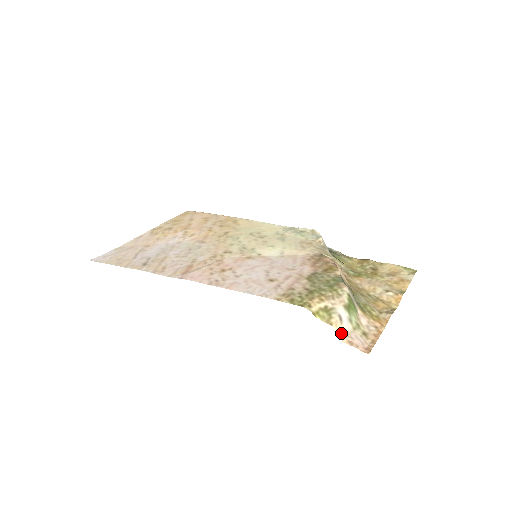
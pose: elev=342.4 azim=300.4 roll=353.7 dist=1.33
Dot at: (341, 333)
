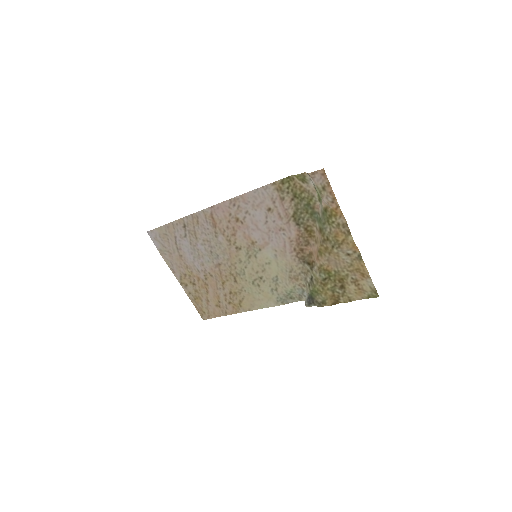
Dot at: (309, 175)
